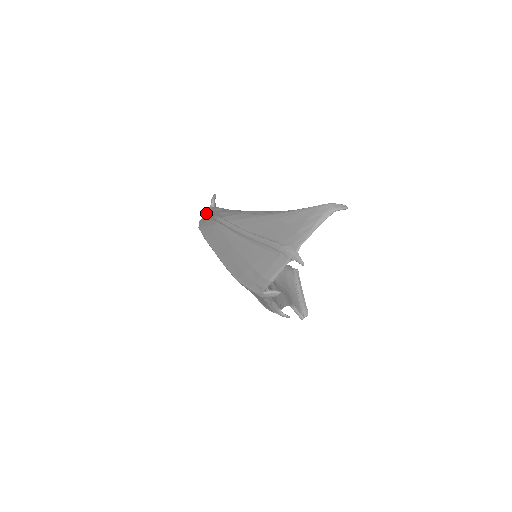
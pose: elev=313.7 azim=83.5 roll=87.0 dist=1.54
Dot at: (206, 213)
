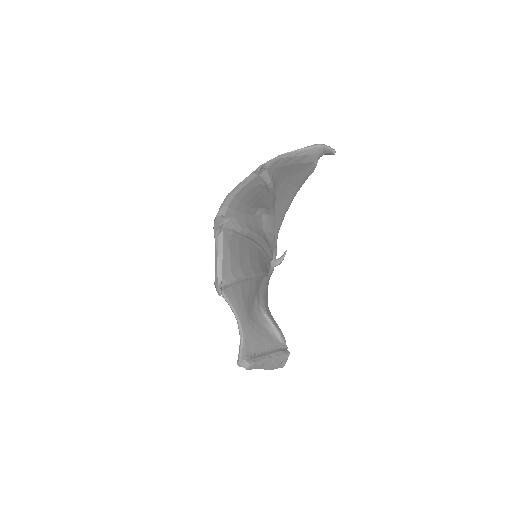
Dot at: occluded
